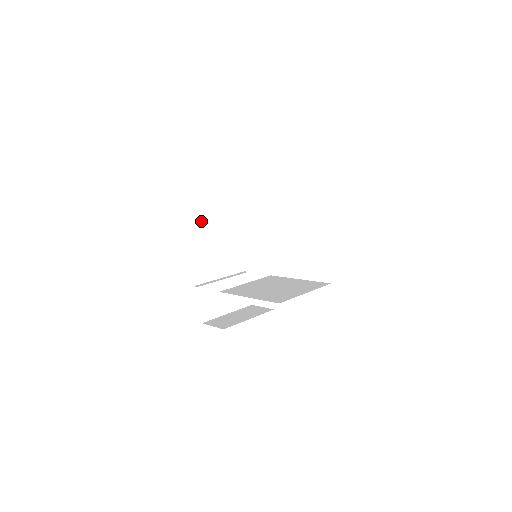
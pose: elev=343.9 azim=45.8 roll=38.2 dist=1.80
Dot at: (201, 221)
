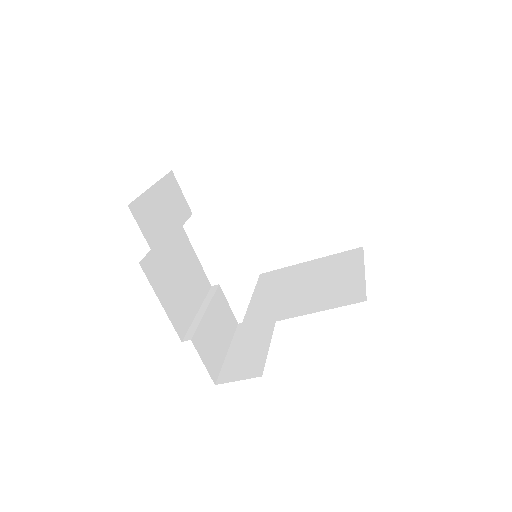
Dot at: (157, 242)
